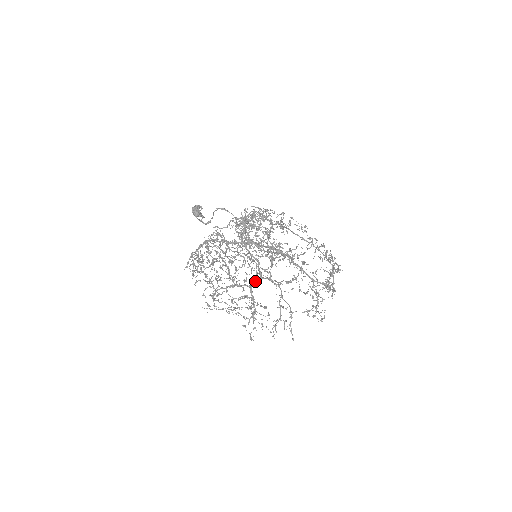
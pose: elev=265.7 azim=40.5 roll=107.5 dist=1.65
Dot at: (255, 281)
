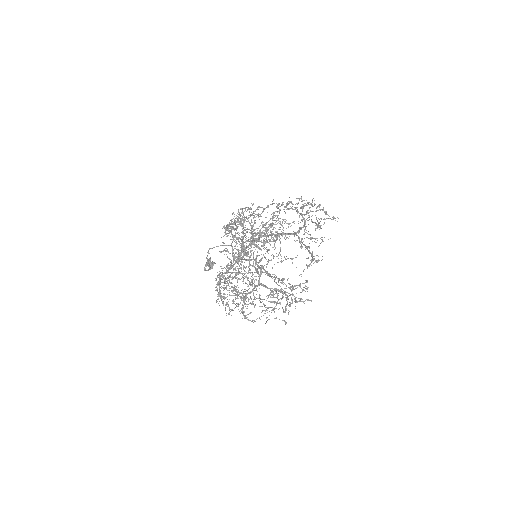
Dot at: occluded
